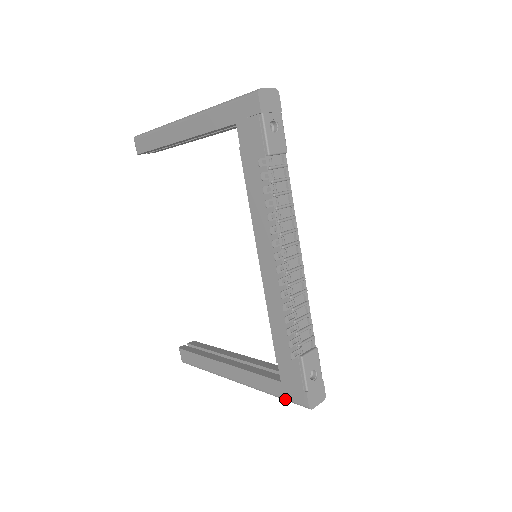
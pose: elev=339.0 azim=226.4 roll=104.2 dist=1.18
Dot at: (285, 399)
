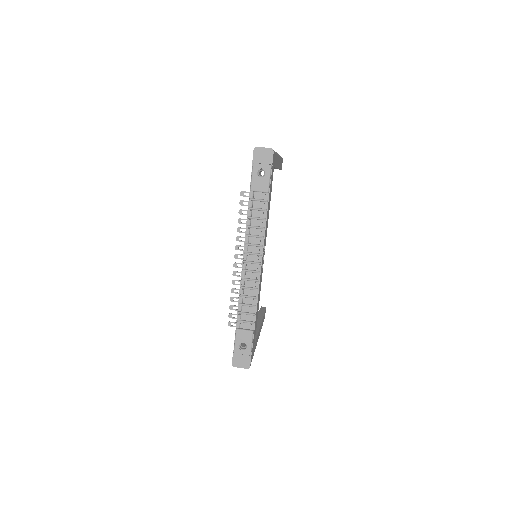
Dot at: occluded
